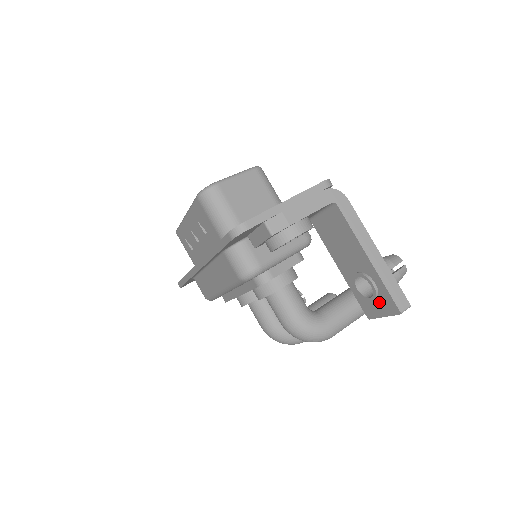
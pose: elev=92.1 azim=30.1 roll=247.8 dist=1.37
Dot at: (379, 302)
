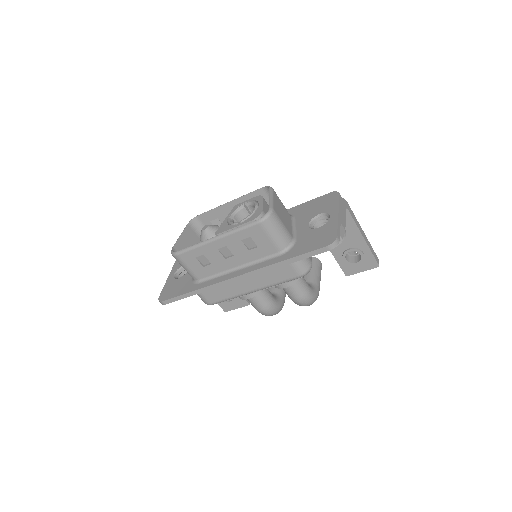
Dot at: (362, 263)
